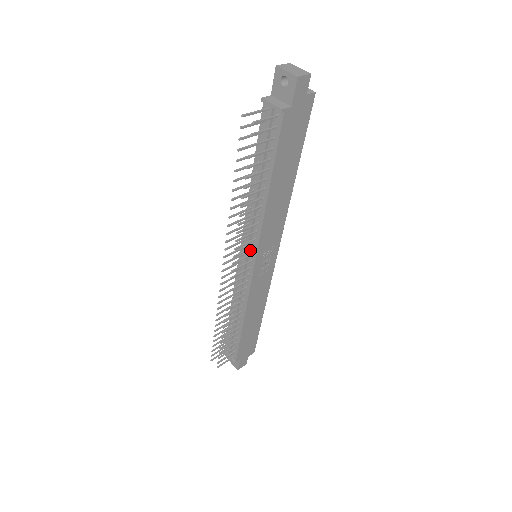
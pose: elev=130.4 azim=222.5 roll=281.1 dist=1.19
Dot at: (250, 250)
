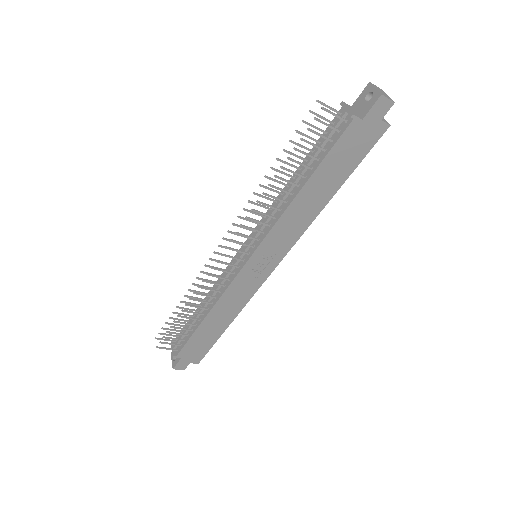
Dot at: (254, 243)
